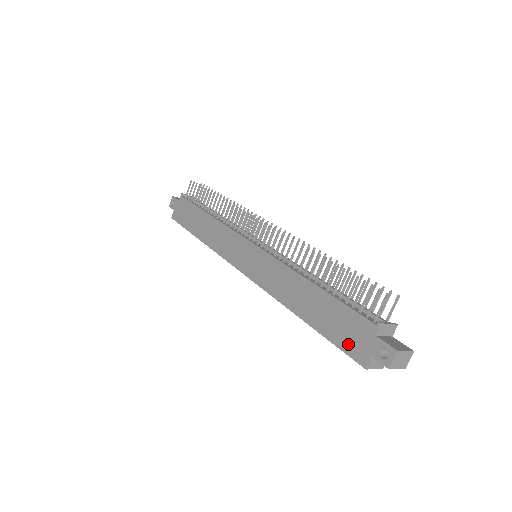
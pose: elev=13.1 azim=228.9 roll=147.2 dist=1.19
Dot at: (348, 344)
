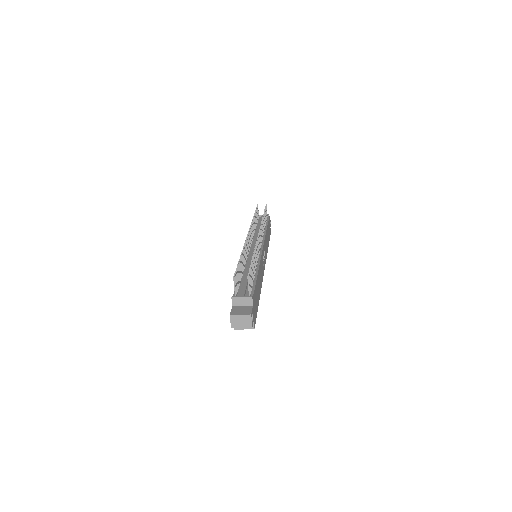
Dot at: occluded
